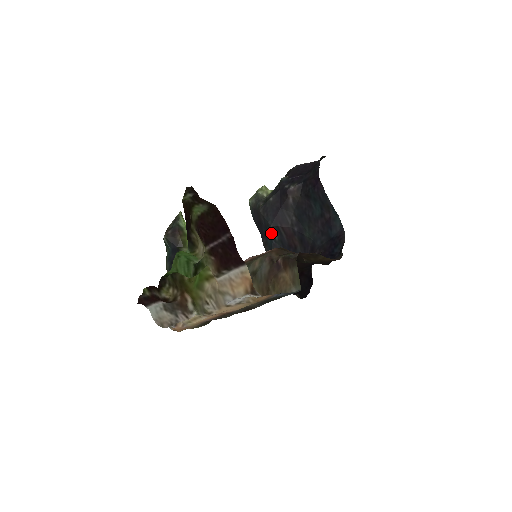
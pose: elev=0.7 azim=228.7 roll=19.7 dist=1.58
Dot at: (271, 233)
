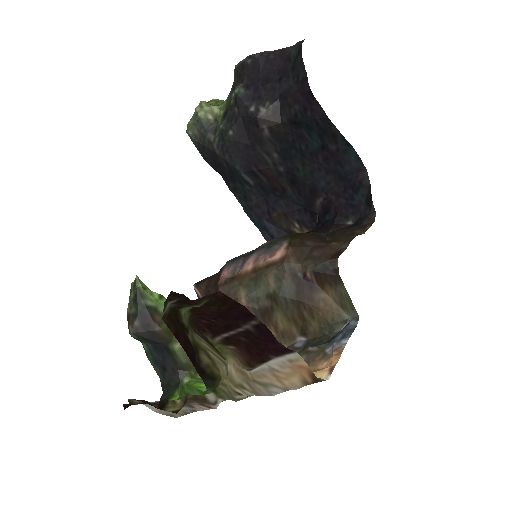
Dot at: (242, 179)
